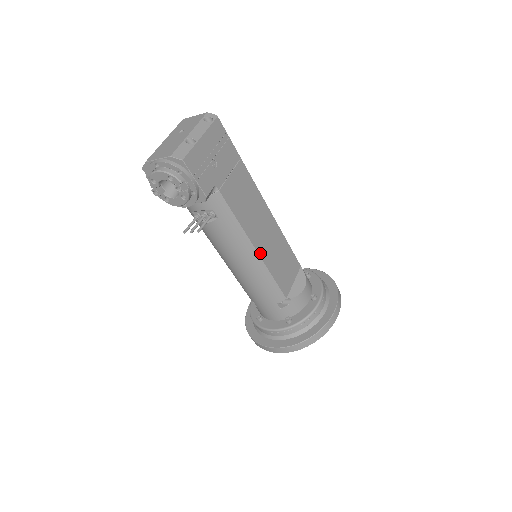
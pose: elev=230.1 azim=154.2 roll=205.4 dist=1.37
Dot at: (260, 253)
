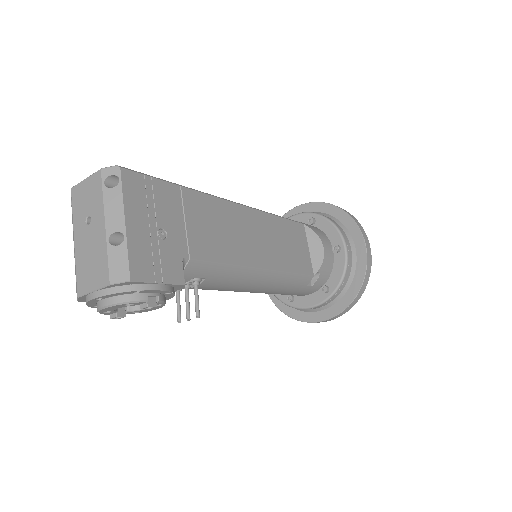
Dot at: (268, 266)
